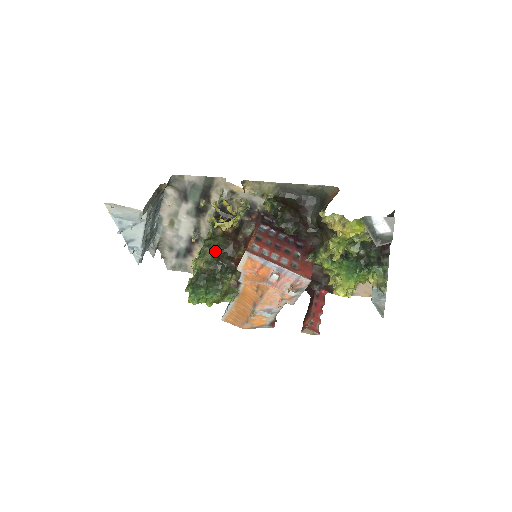
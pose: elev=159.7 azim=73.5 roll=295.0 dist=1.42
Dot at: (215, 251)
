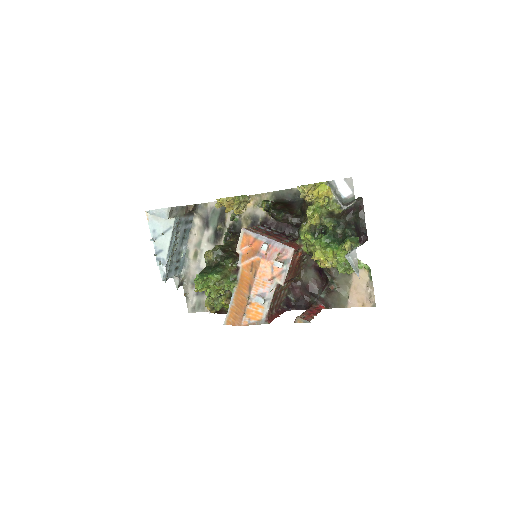
Dot at: (222, 246)
